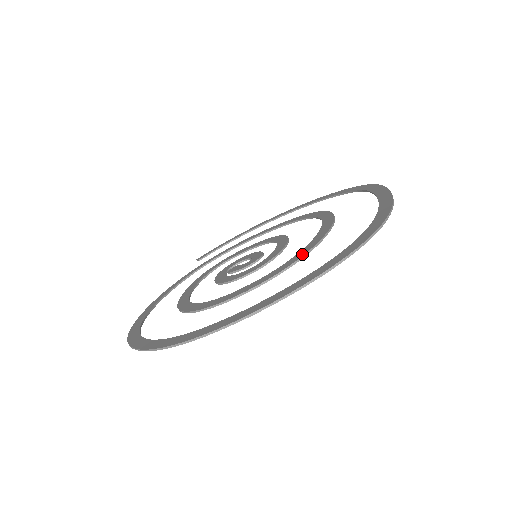
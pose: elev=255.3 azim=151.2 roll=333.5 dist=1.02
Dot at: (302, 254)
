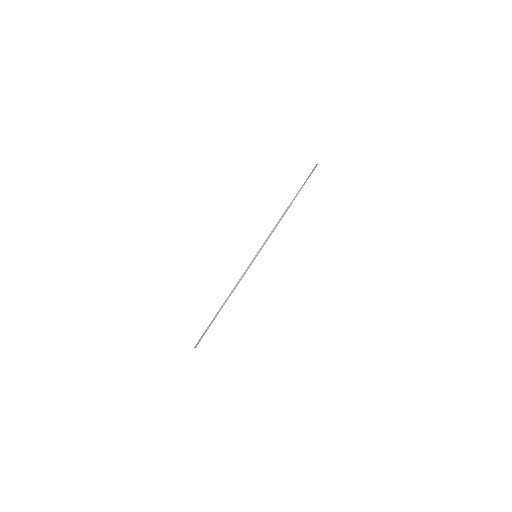
Dot at: occluded
